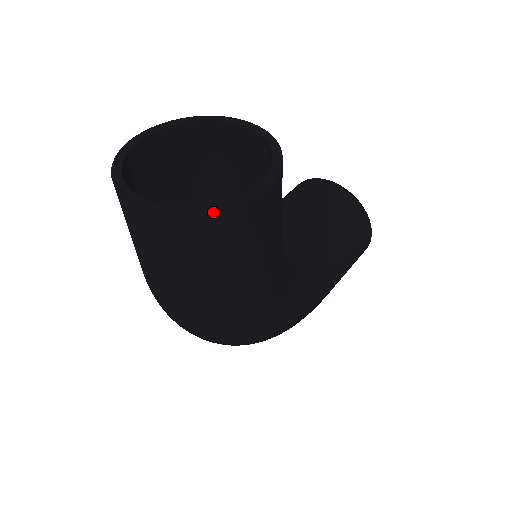
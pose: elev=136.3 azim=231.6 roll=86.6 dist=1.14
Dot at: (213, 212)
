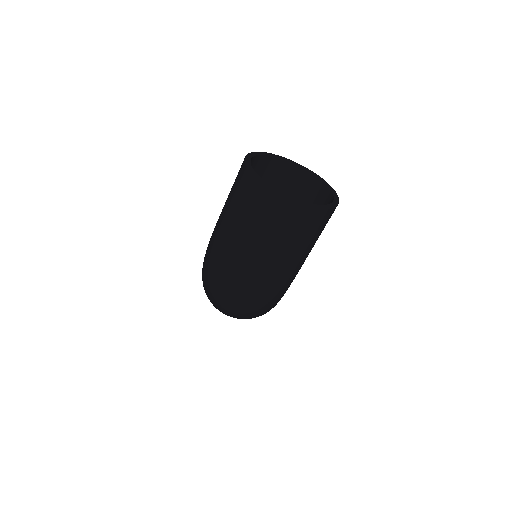
Dot at: (325, 209)
